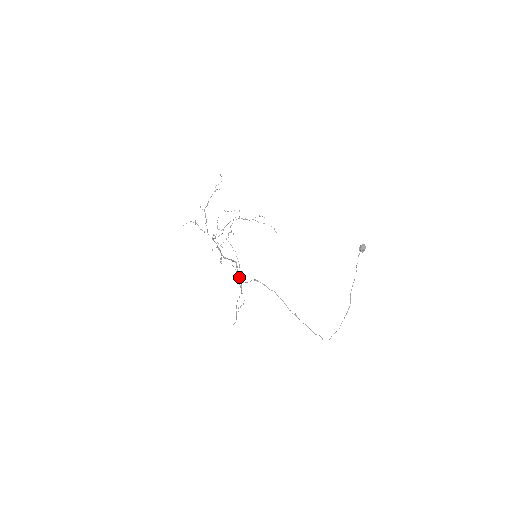
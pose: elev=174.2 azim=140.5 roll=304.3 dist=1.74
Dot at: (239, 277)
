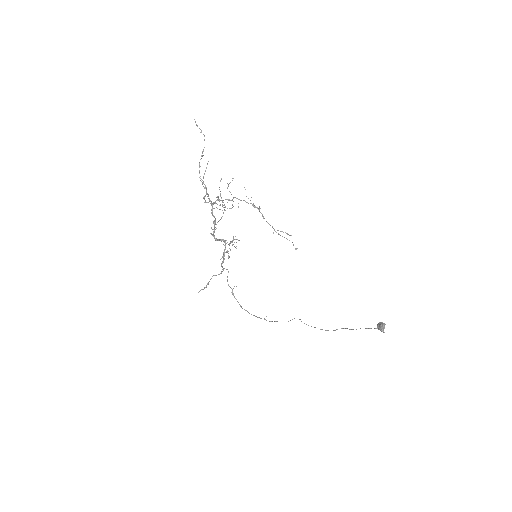
Dot at: (222, 269)
